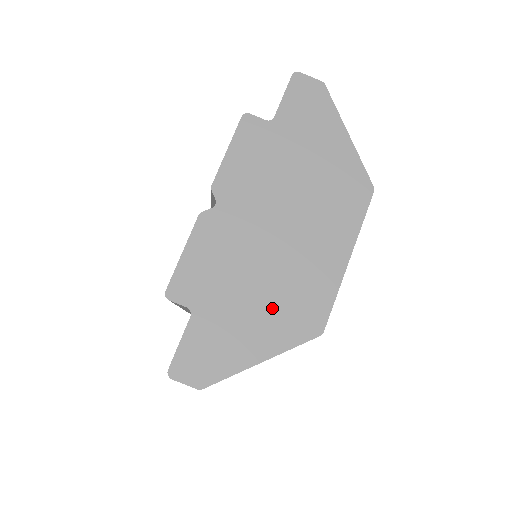
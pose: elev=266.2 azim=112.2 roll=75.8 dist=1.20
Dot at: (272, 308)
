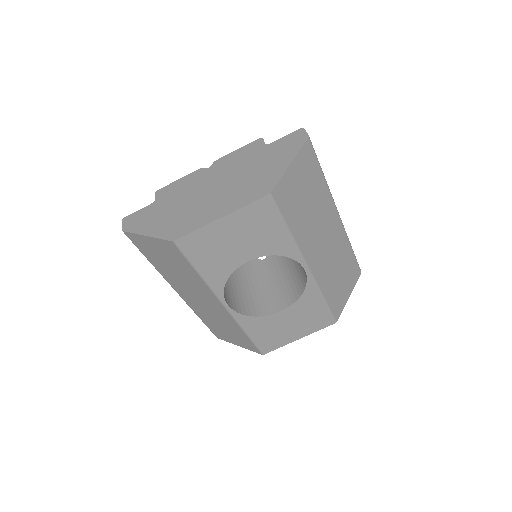
Dot at: (174, 218)
